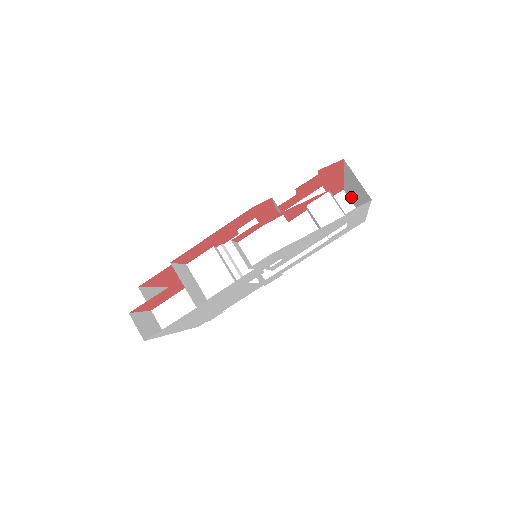
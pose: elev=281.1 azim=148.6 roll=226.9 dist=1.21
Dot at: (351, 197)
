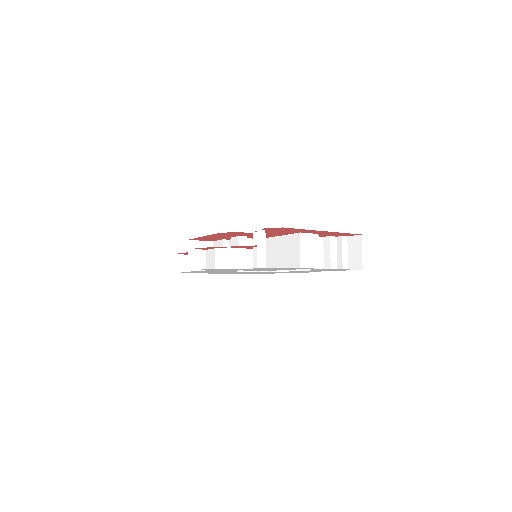
Dot at: occluded
